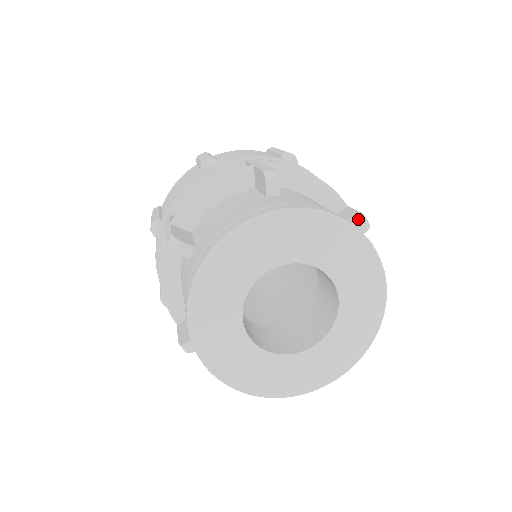
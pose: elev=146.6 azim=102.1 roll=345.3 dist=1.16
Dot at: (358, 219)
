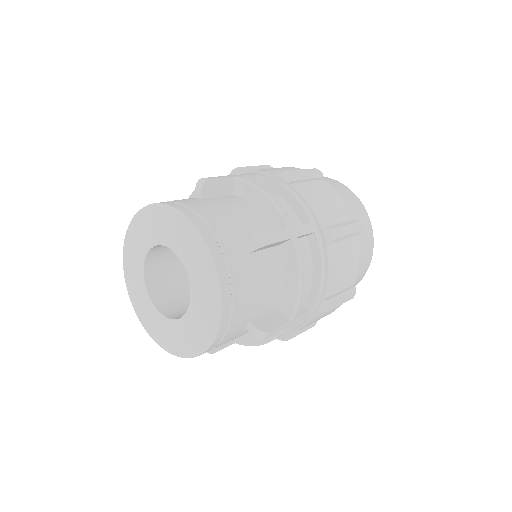
Dot at: (259, 236)
